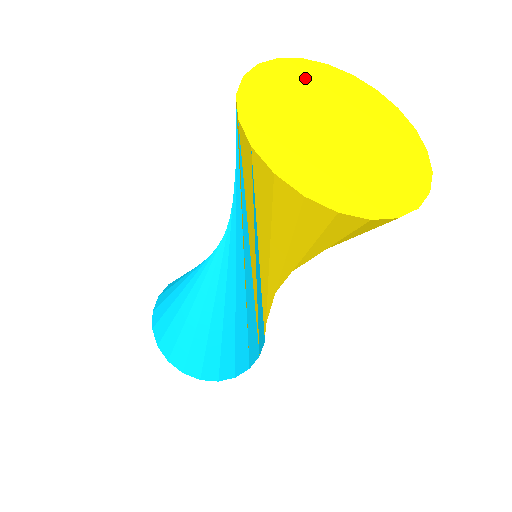
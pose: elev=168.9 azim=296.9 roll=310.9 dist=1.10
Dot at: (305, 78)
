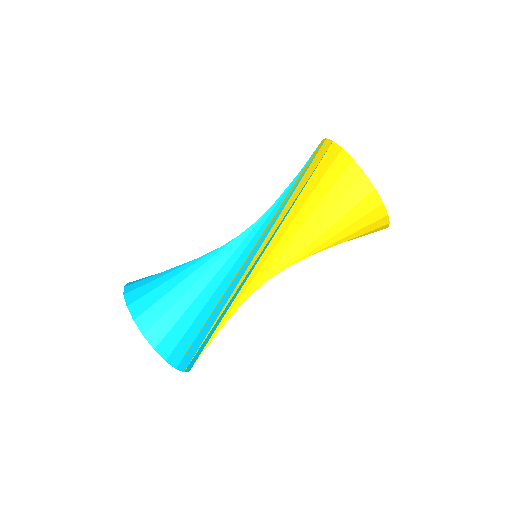
Dot at: occluded
